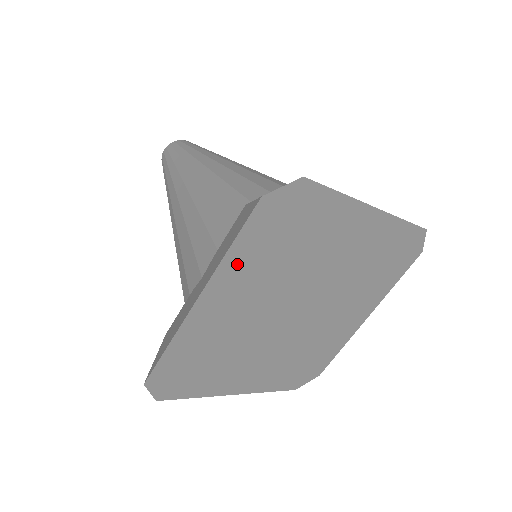
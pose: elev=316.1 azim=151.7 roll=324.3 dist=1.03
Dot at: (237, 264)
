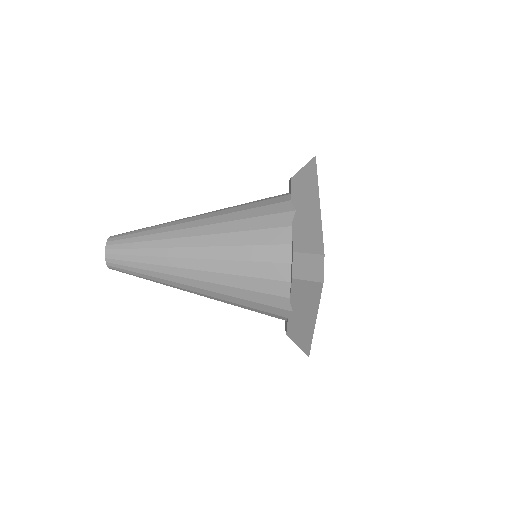
Dot at: occluded
